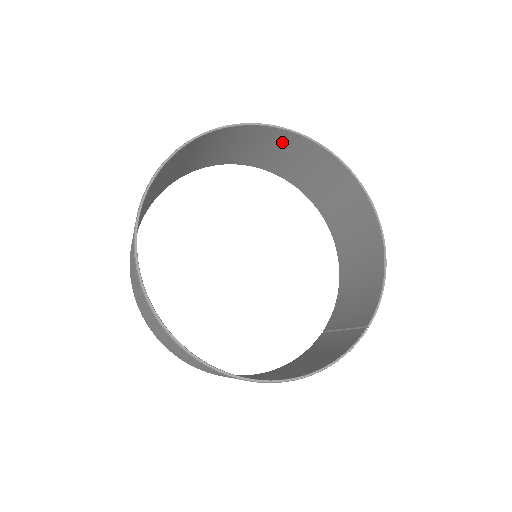
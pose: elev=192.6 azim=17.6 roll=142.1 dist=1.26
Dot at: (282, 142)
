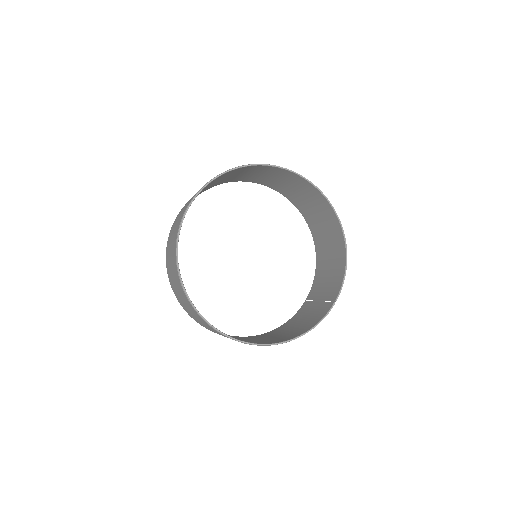
Dot at: (269, 171)
